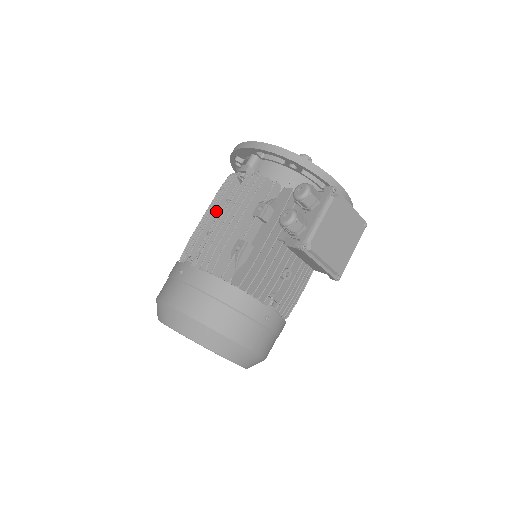
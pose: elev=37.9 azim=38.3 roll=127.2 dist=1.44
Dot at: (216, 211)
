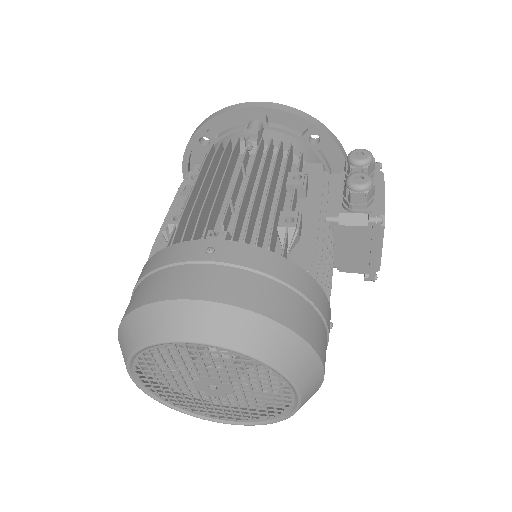
Dot at: (225, 177)
